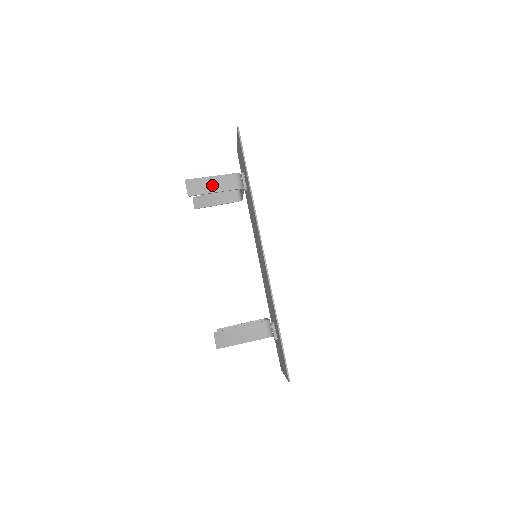
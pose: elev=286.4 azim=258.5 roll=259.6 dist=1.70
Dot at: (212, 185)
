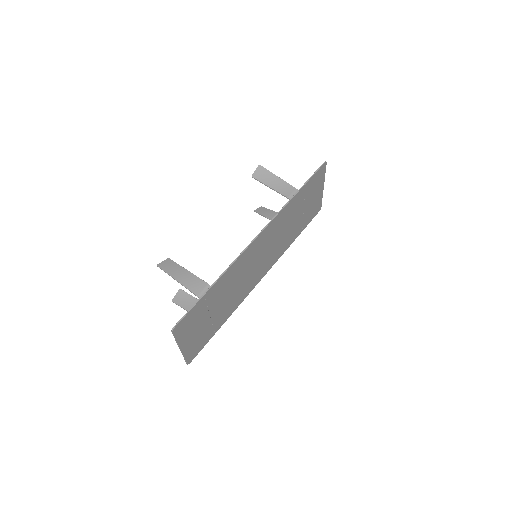
Dot at: (273, 182)
